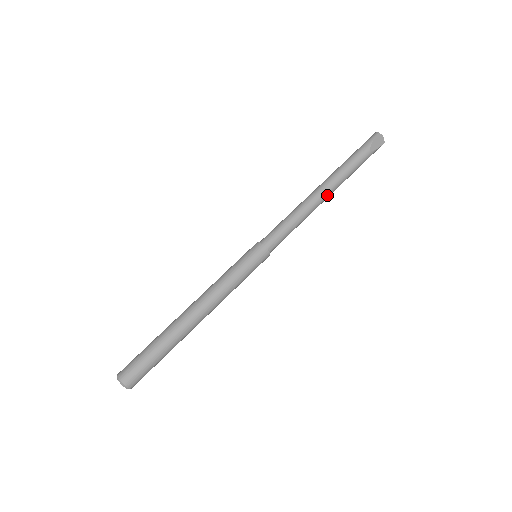
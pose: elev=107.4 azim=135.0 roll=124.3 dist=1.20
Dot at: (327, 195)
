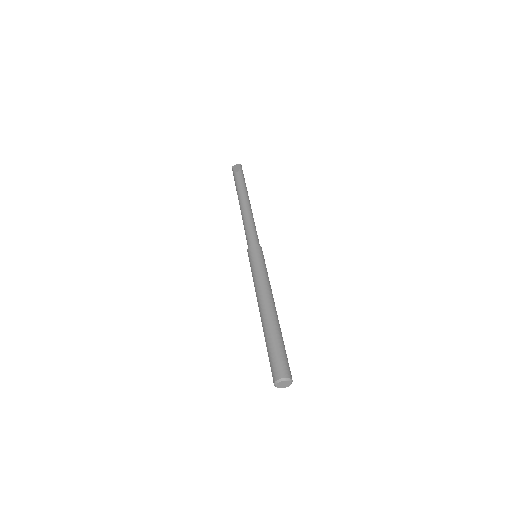
Dot at: (246, 201)
